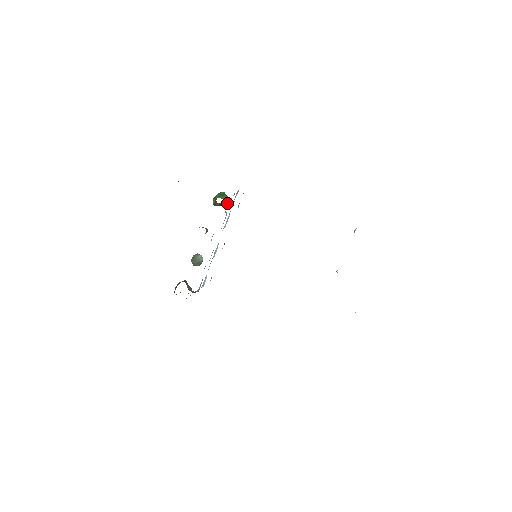
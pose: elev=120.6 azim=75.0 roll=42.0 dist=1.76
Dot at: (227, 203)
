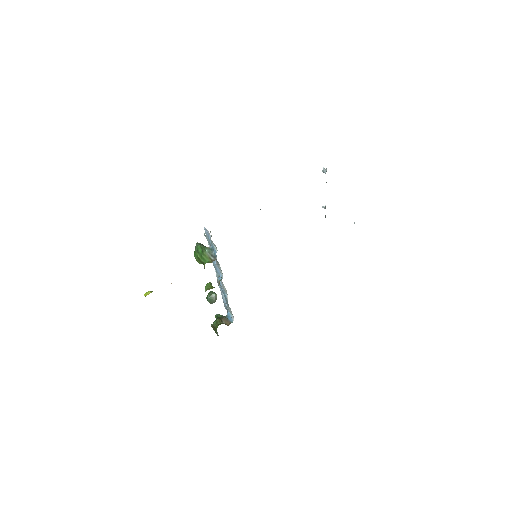
Dot at: occluded
